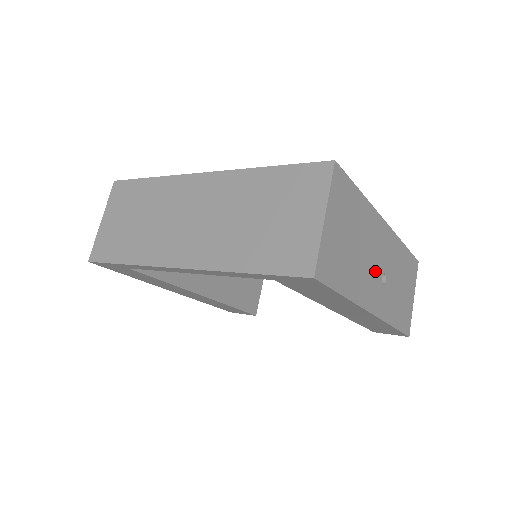
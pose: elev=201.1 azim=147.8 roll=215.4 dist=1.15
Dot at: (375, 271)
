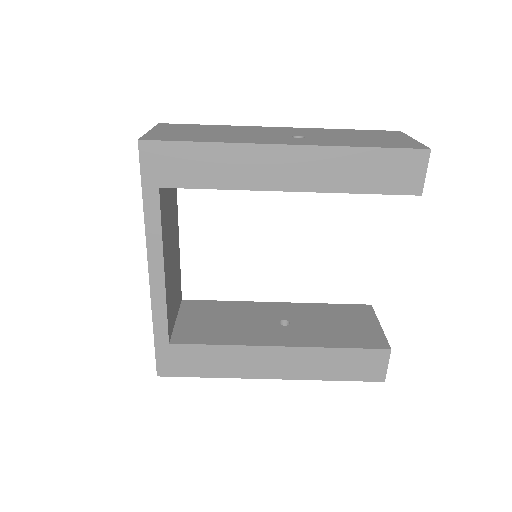
Dot at: (271, 136)
